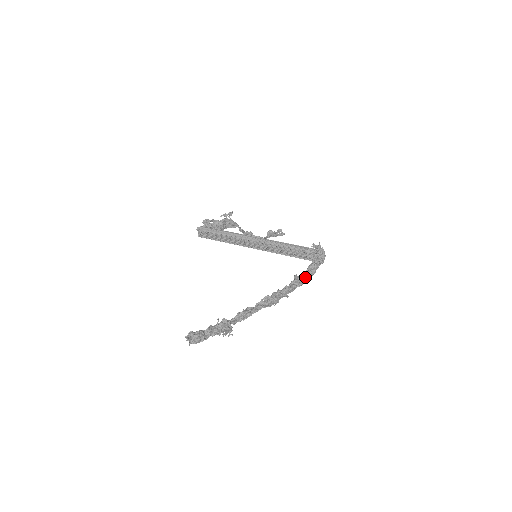
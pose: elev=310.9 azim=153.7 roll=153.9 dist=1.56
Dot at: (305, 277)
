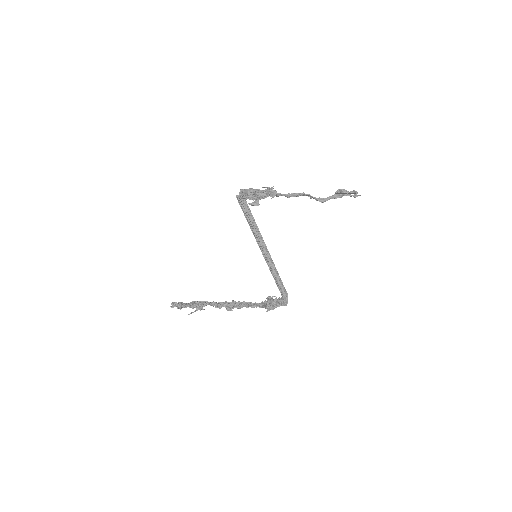
Dot at: (264, 307)
